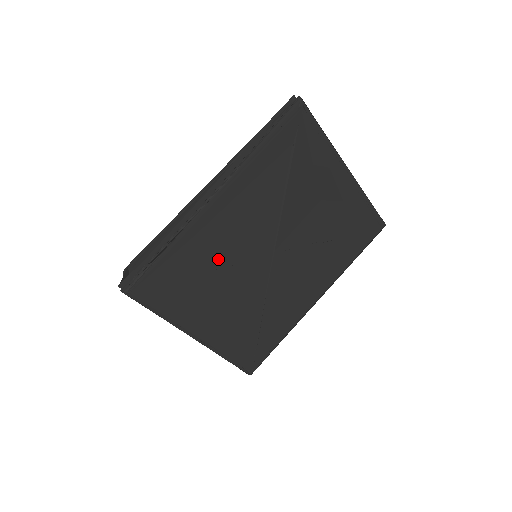
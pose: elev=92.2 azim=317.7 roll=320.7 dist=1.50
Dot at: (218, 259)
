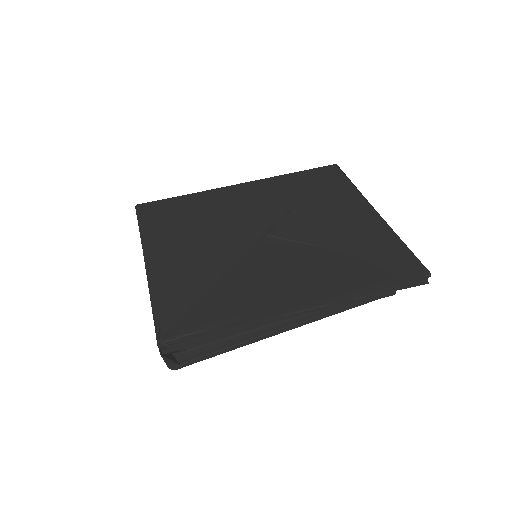
Dot at: (215, 215)
